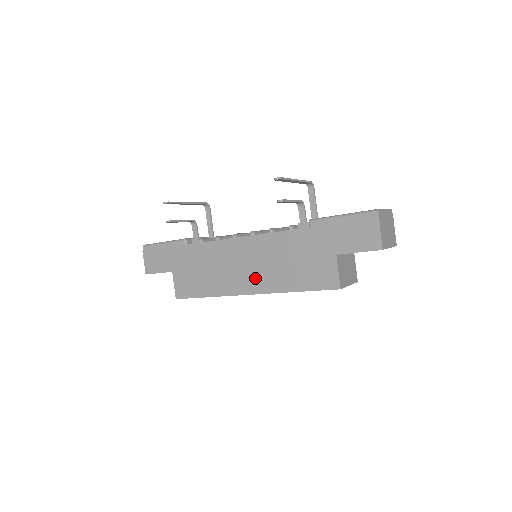
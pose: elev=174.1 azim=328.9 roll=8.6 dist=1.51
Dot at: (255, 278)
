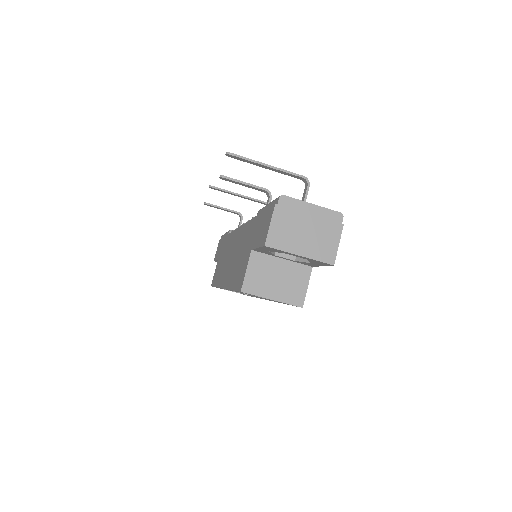
Dot at: (228, 271)
